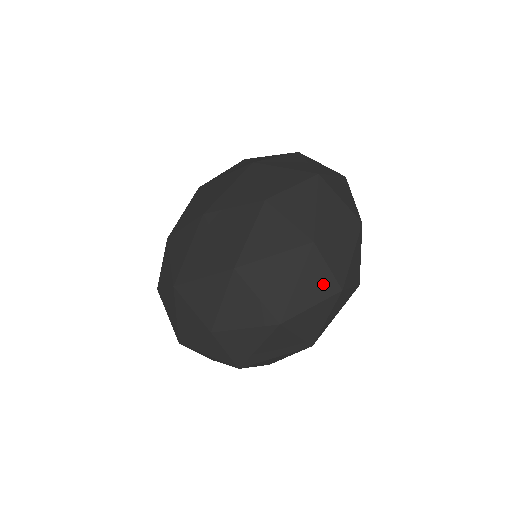
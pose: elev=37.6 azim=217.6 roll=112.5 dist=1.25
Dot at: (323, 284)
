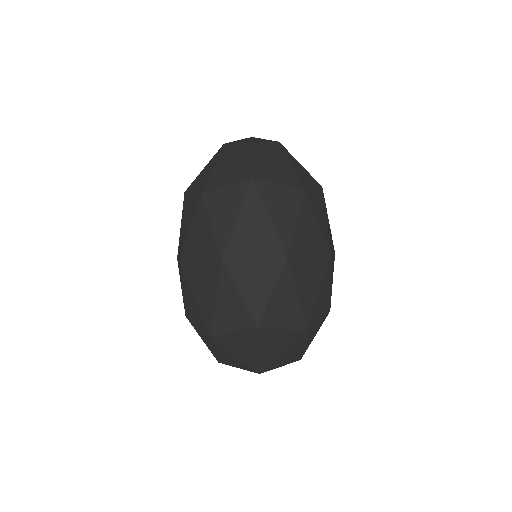
Dot at: occluded
